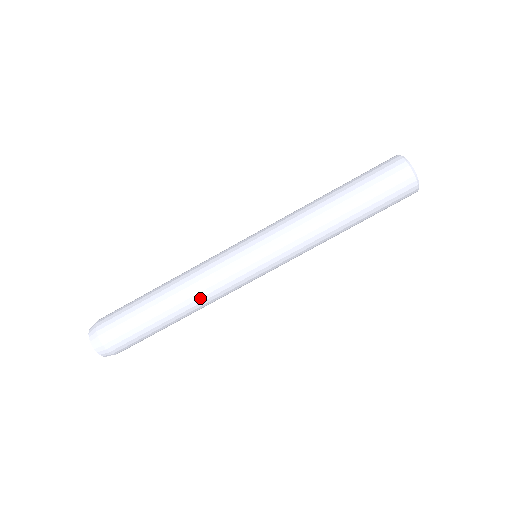
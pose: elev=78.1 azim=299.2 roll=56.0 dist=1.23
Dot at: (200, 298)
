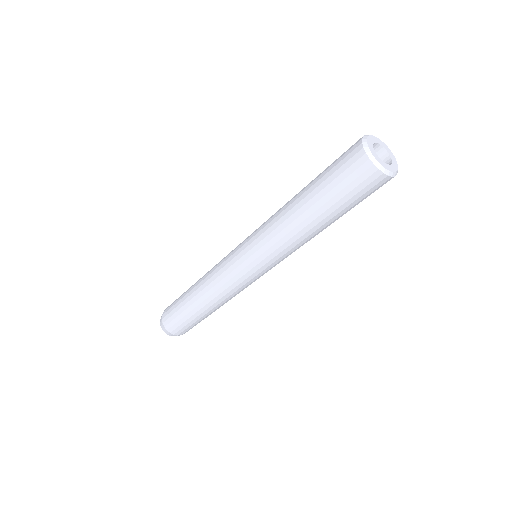
Dot at: occluded
